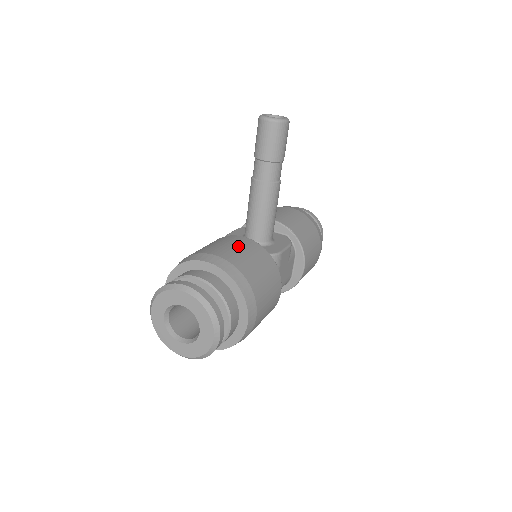
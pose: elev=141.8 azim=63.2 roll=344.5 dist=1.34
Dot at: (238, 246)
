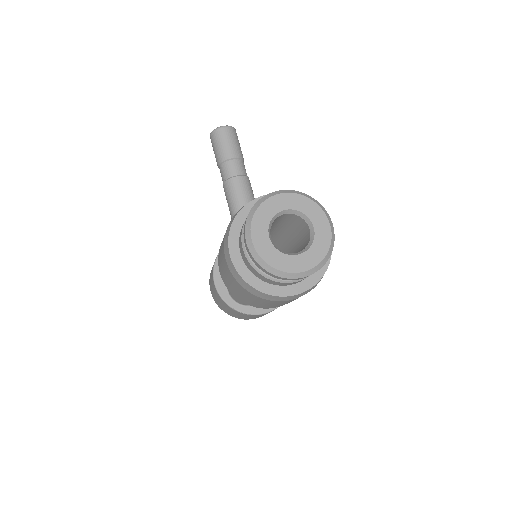
Dot at: occluded
